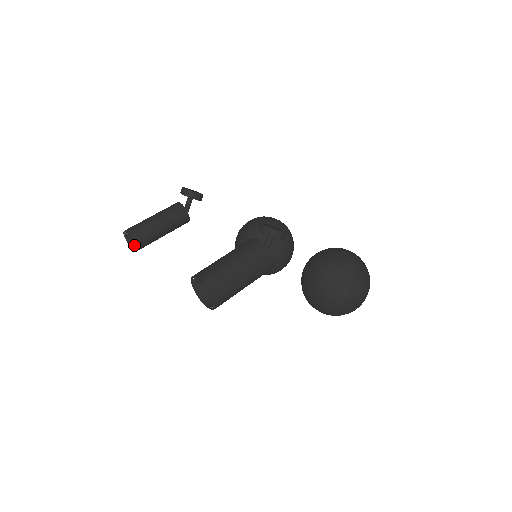
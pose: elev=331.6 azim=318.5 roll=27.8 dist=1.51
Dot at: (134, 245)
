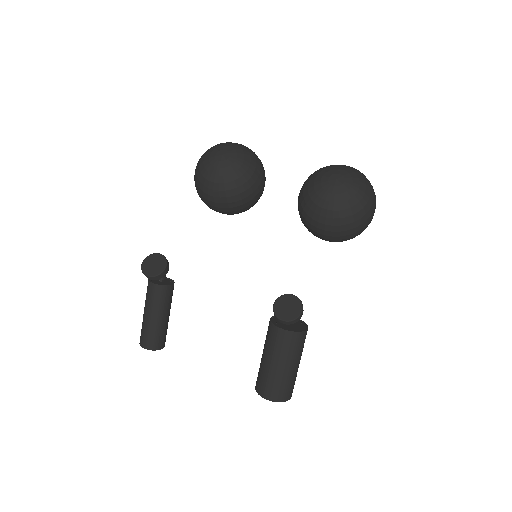
Dot at: occluded
